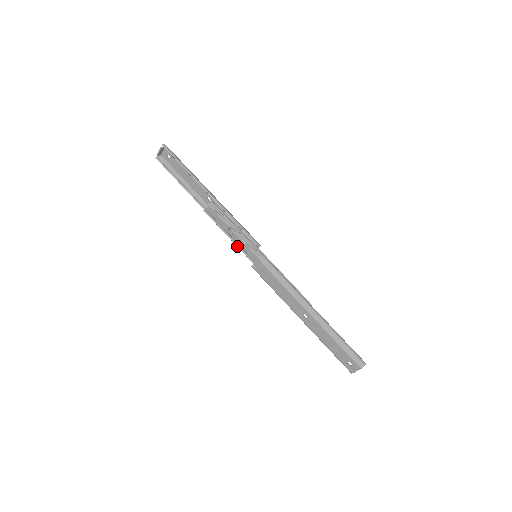
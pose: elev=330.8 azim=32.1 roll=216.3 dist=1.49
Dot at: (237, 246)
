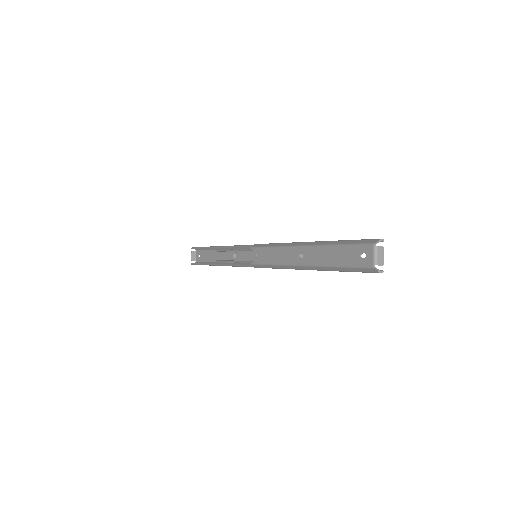
Dot at: (240, 261)
